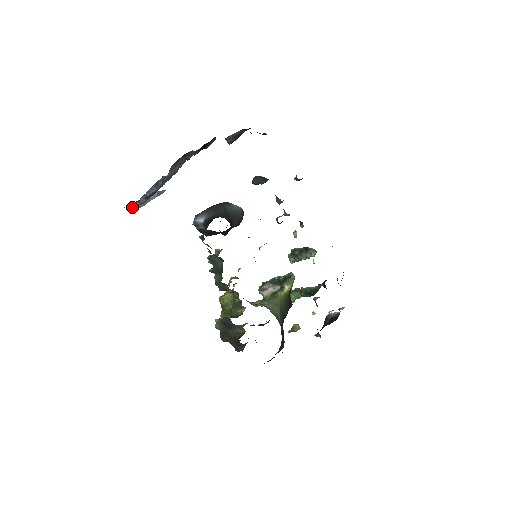
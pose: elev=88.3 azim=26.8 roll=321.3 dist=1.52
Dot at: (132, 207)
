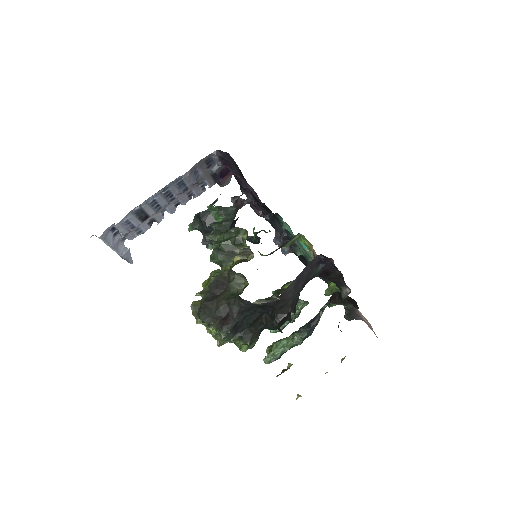
Dot at: (106, 230)
